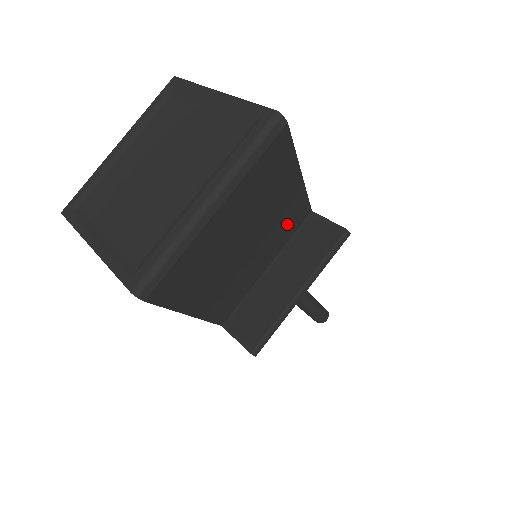
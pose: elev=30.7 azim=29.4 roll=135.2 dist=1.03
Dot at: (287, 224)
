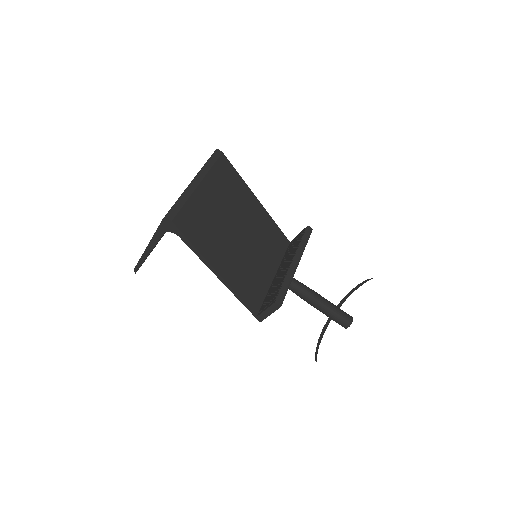
Dot at: (270, 239)
